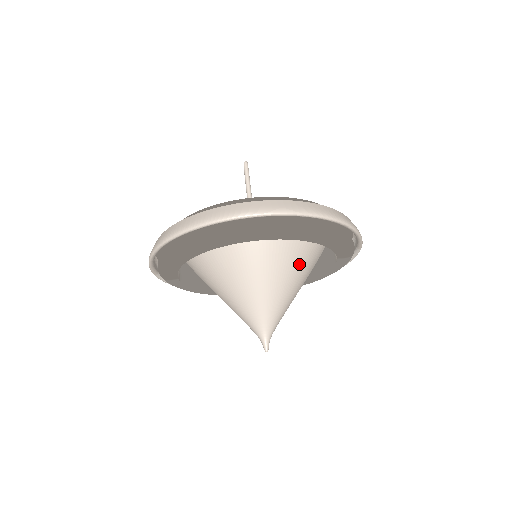
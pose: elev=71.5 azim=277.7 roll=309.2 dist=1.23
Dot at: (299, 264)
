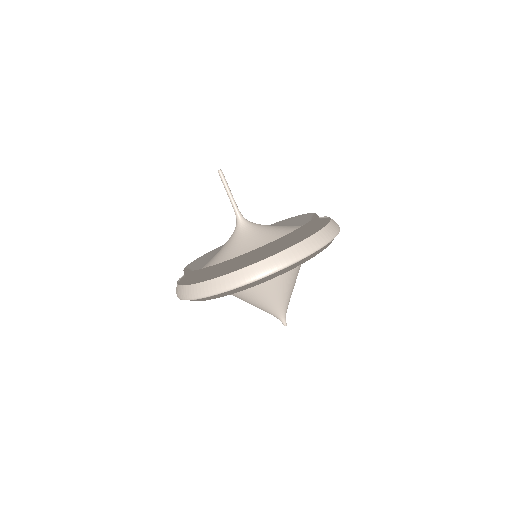
Dot at: (297, 266)
